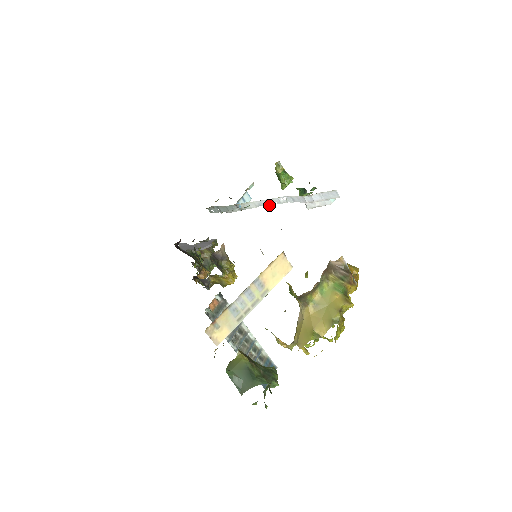
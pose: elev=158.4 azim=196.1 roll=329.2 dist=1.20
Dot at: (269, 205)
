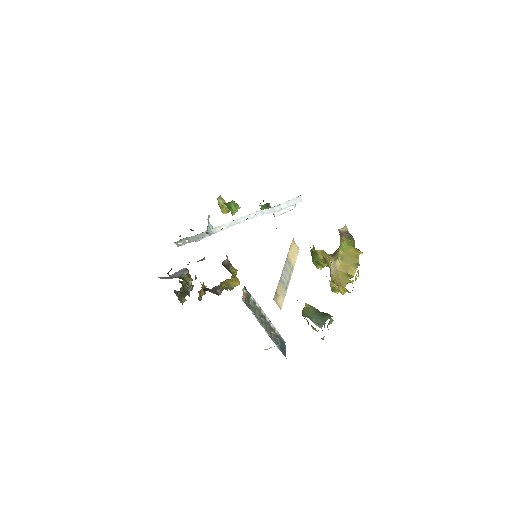
Dot at: (239, 223)
